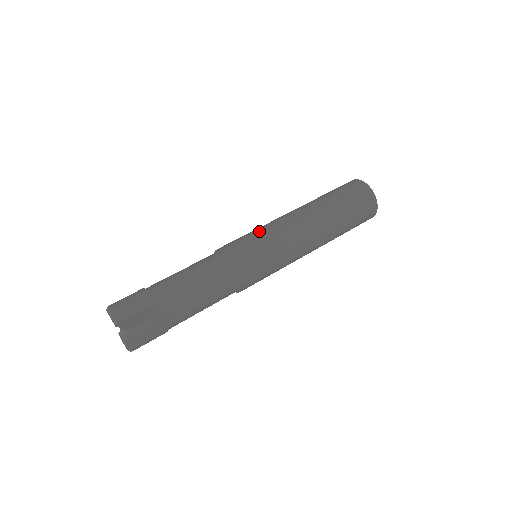
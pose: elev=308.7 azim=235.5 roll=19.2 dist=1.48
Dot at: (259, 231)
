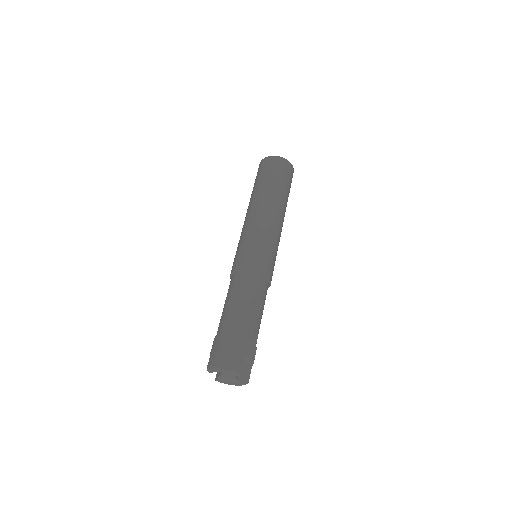
Dot at: (256, 237)
